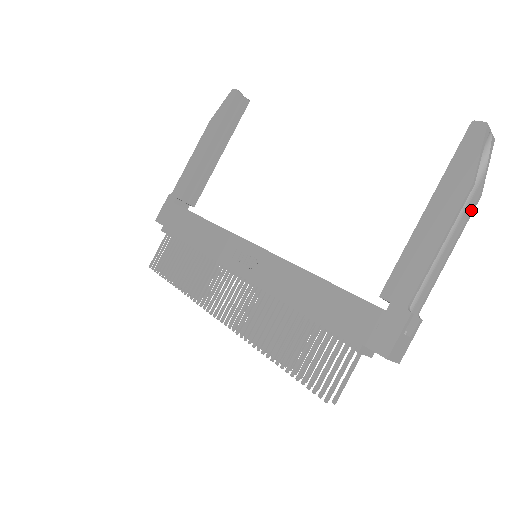
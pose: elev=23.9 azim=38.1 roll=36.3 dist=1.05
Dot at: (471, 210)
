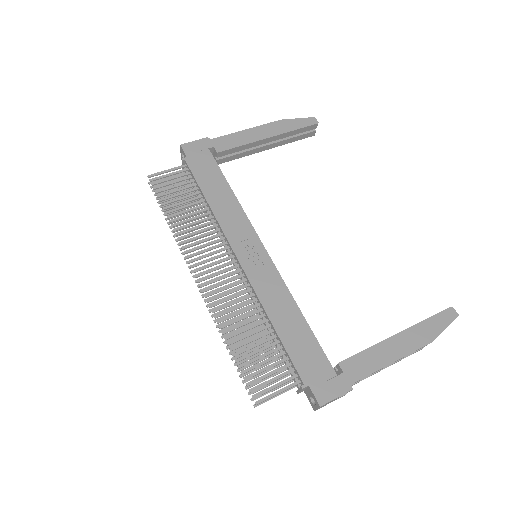
Dot at: occluded
